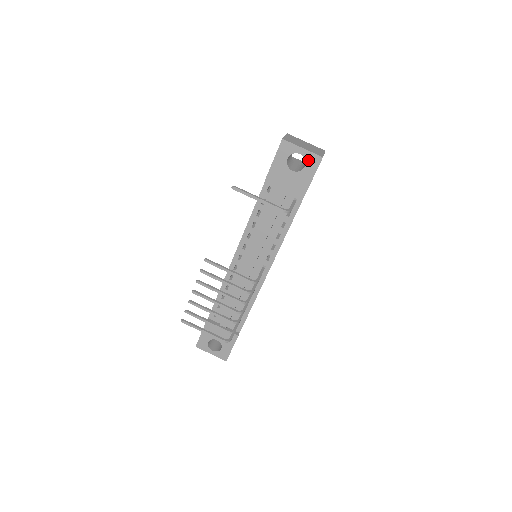
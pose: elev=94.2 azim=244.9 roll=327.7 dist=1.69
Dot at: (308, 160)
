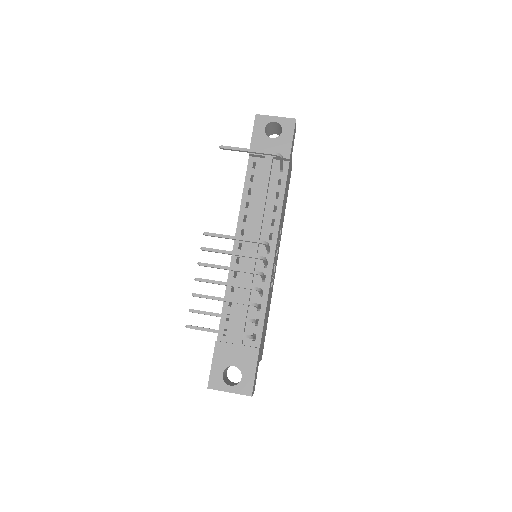
Dot at: (284, 125)
